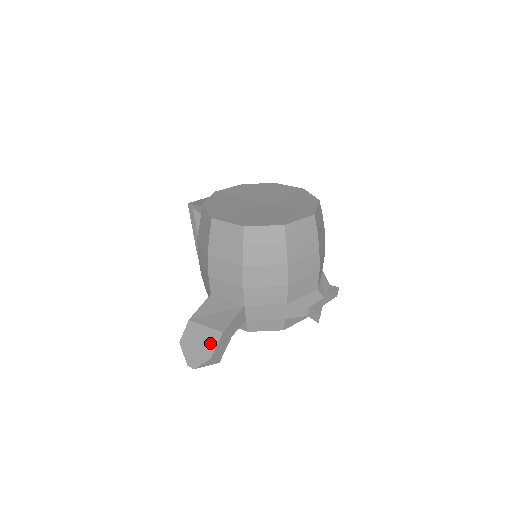
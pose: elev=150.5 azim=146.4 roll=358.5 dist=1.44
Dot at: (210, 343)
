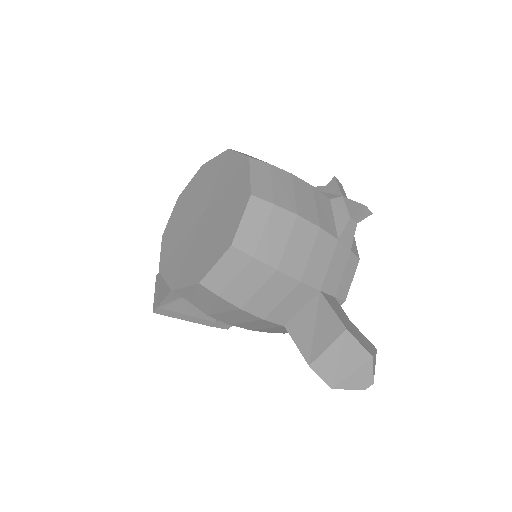
Dot at: (352, 350)
